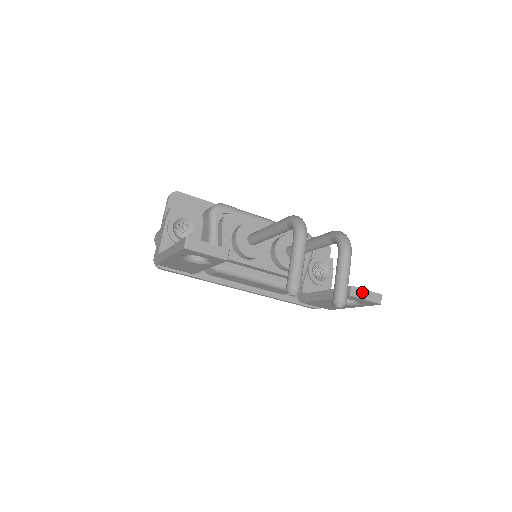
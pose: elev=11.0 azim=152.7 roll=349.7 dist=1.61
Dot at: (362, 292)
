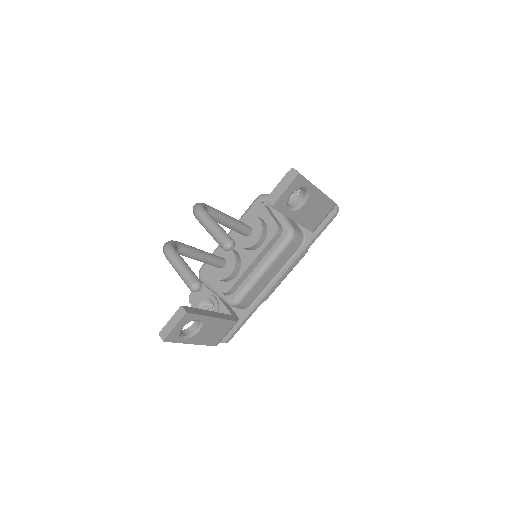
Dot at: (276, 192)
